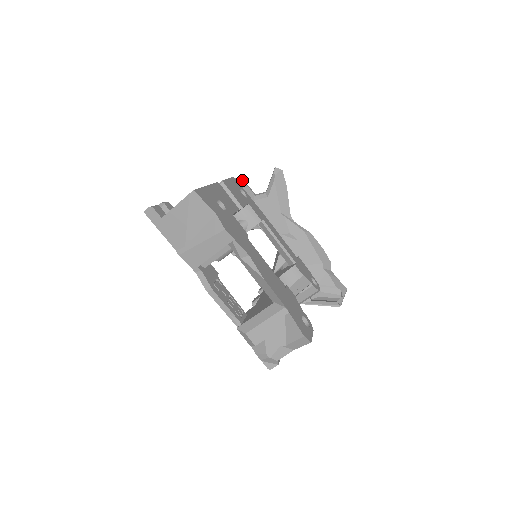
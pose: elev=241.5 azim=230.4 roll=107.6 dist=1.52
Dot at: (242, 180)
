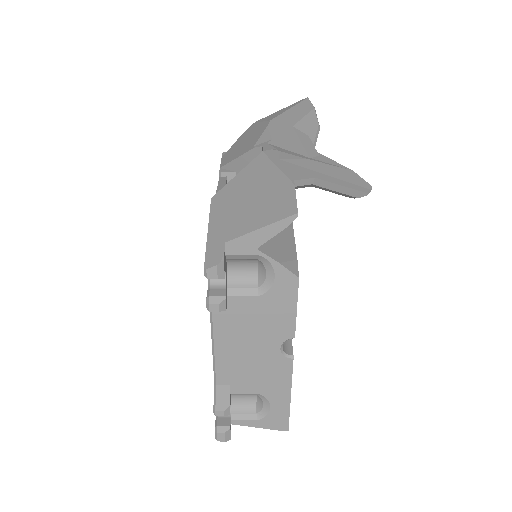
Dot at: (296, 210)
